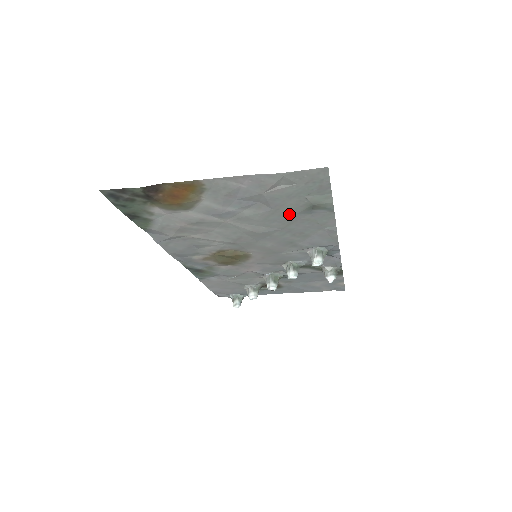
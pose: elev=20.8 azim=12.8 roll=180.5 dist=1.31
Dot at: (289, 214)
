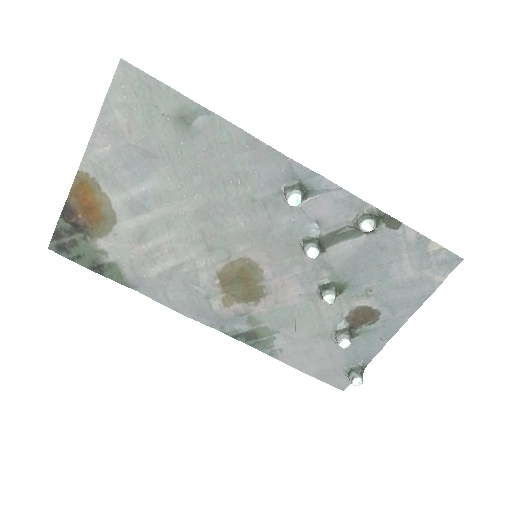
Dot at: (185, 153)
